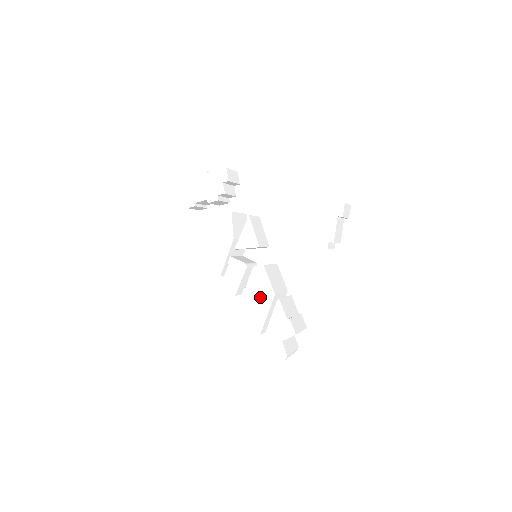
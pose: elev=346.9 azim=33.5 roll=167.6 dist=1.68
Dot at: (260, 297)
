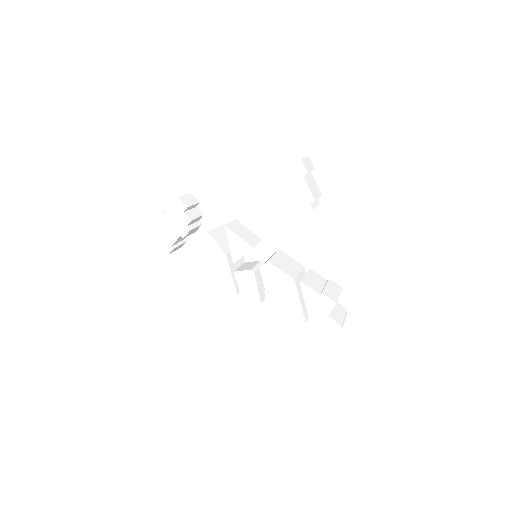
Dot at: (283, 290)
